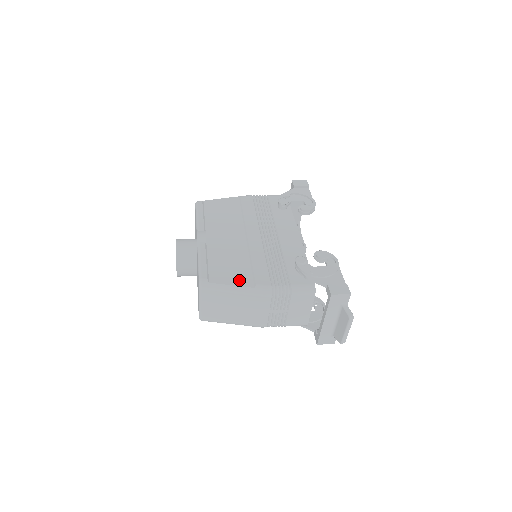
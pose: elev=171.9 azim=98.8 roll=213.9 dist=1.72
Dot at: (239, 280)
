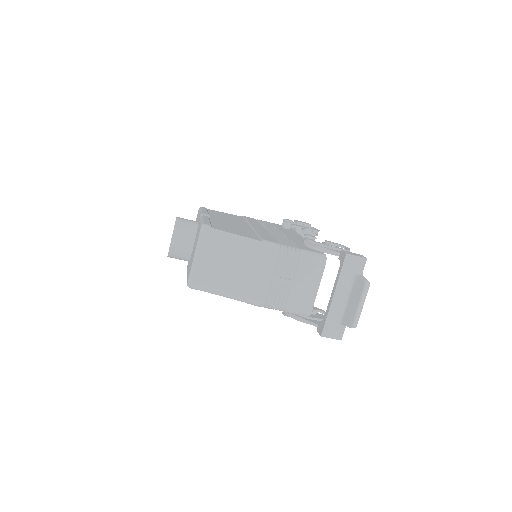
Dot at: (244, 235)
